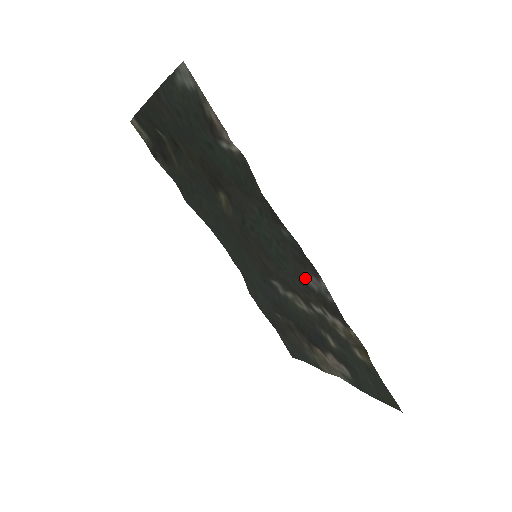
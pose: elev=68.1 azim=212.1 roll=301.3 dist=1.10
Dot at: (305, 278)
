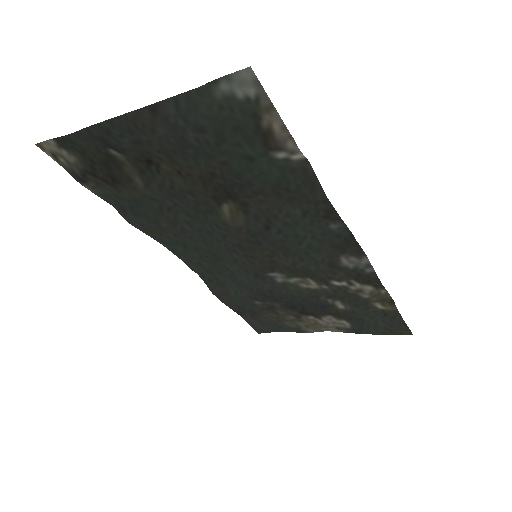
Dot at: (339, 261)
